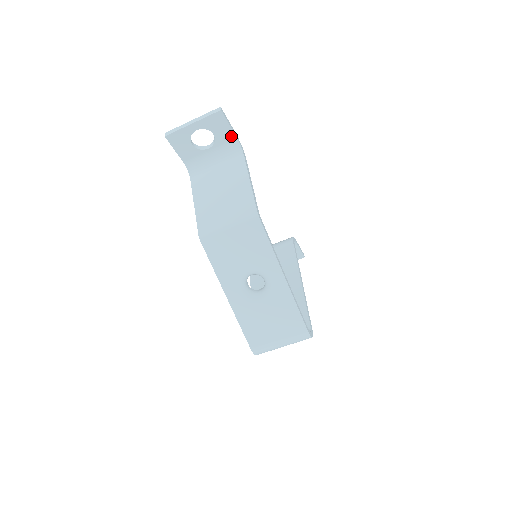
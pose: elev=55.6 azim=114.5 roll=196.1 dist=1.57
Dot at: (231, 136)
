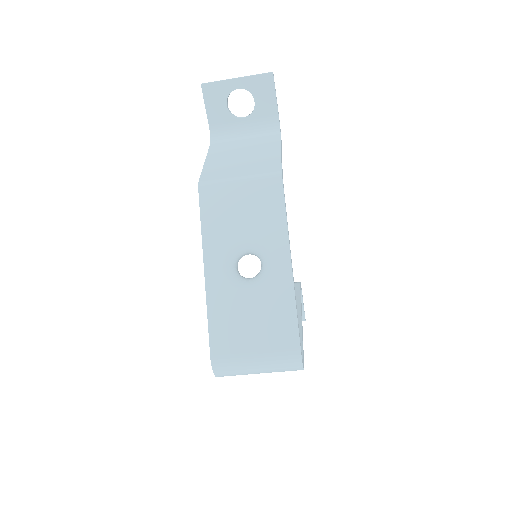
Dot at: (273, 111)
